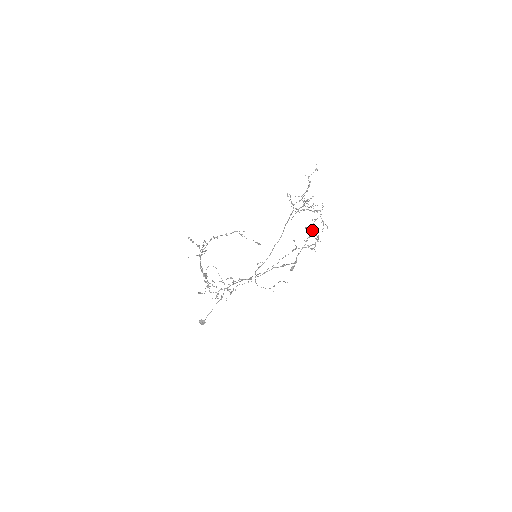
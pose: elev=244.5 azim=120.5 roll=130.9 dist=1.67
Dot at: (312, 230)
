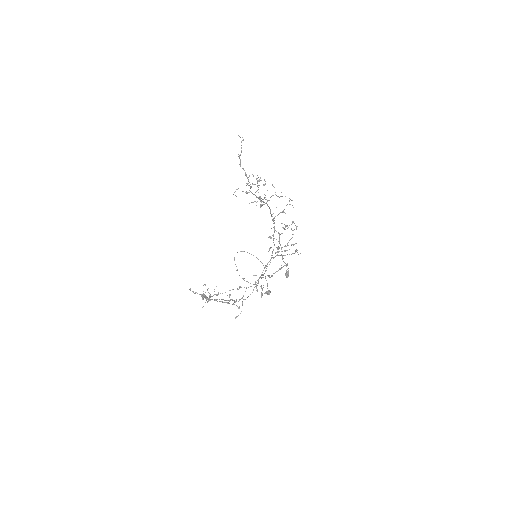
Dot at: occluded
